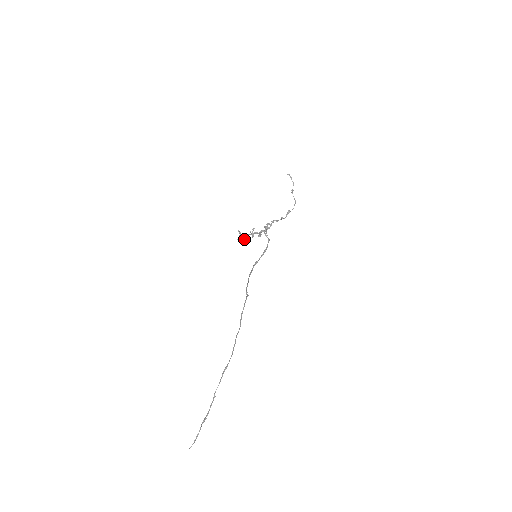
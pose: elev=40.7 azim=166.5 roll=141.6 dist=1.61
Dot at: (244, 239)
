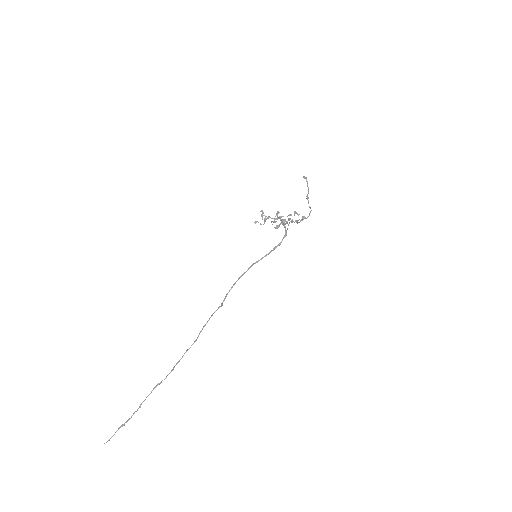
Dot at: (264, 222)
